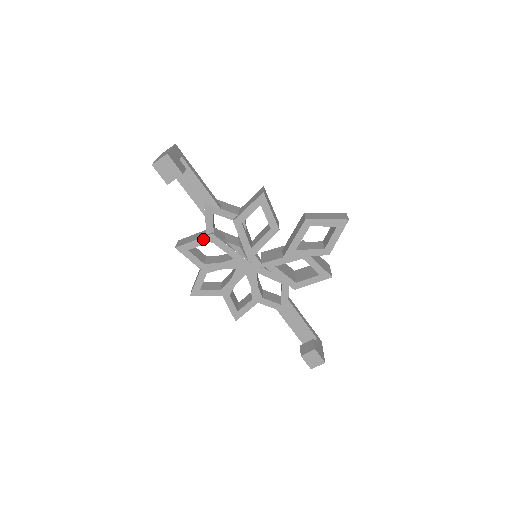
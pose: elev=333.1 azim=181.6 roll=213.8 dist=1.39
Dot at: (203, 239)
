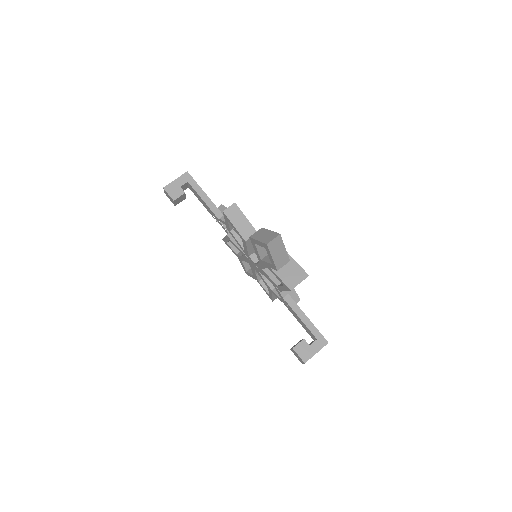
Dot at: (226, 237)
